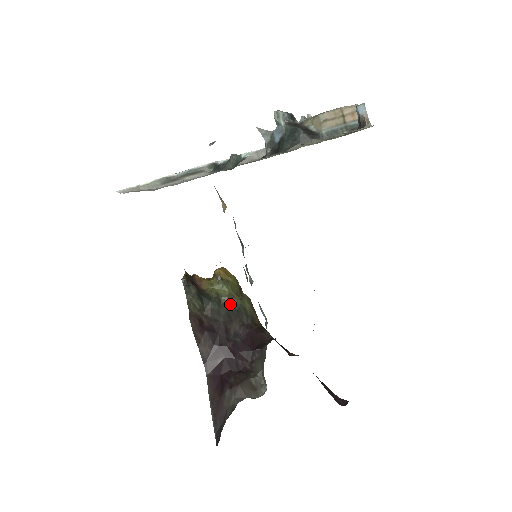
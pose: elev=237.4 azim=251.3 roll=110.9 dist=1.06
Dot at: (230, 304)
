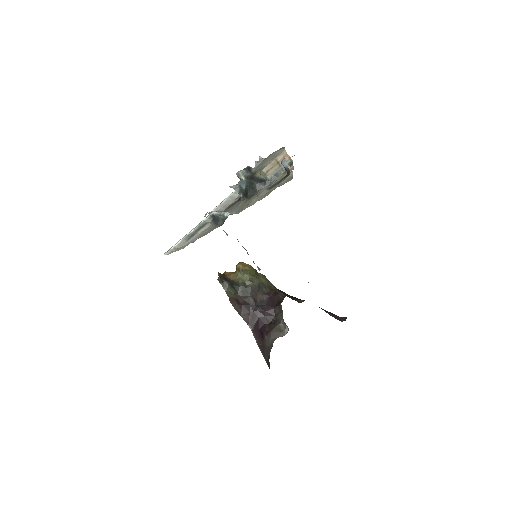
Dot at: (252, 284)
